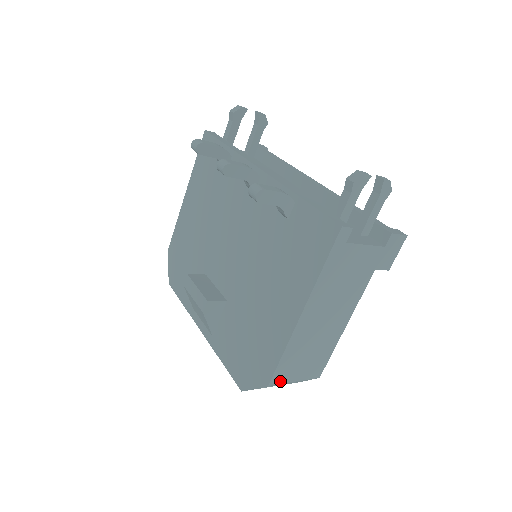
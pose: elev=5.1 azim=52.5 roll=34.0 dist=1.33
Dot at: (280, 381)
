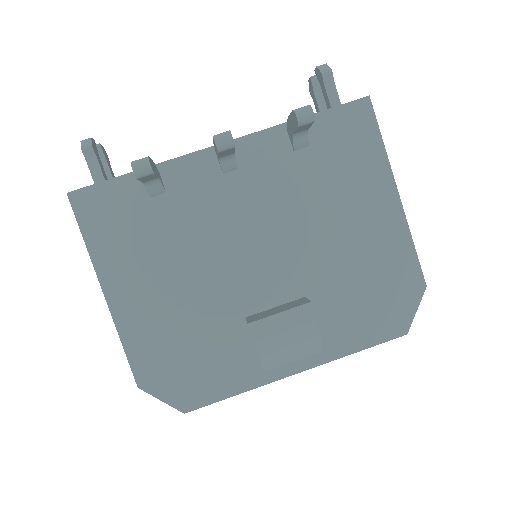
Dot at: occluded
